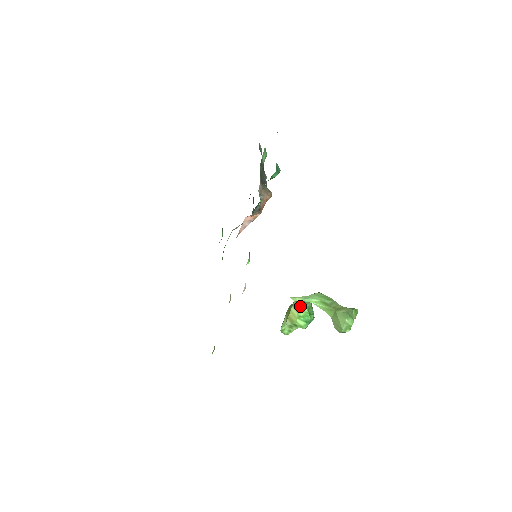
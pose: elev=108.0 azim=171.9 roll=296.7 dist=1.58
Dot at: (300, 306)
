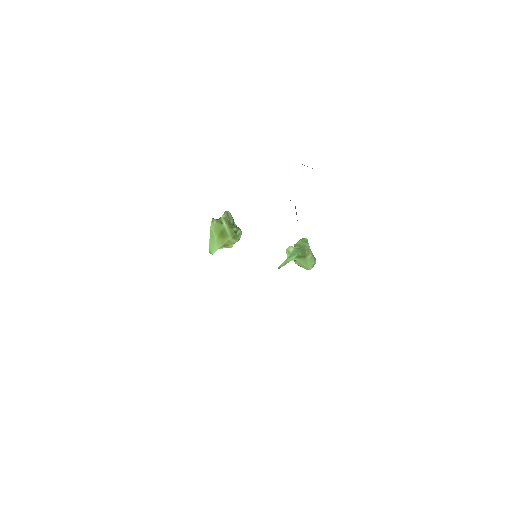
Dot at: (240, 236)
